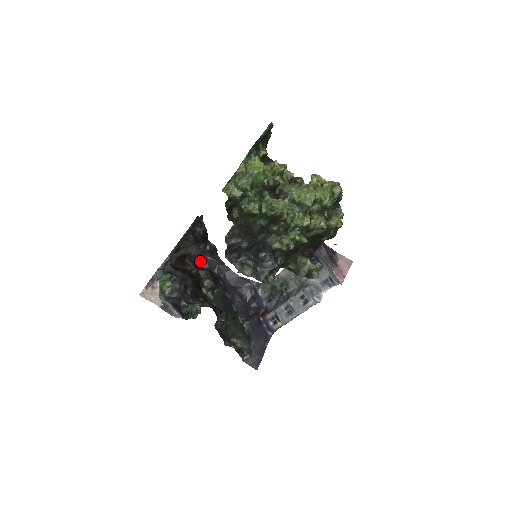
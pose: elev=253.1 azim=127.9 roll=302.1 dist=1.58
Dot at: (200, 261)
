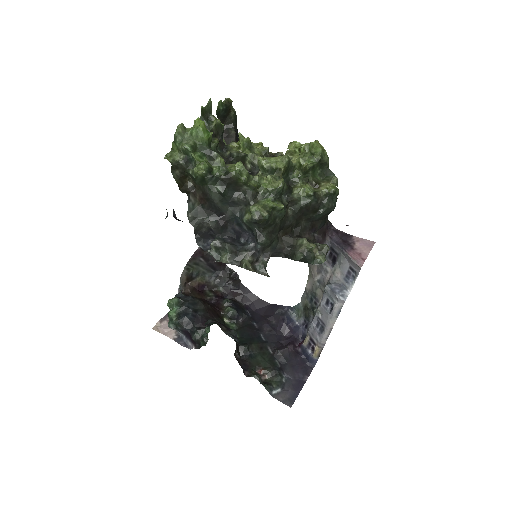
Dot at: (223, 291)
